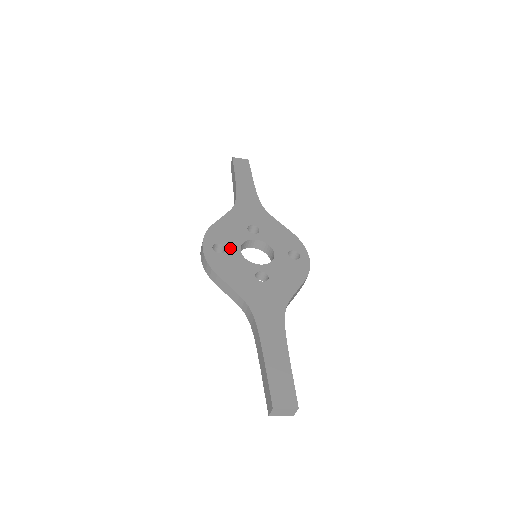
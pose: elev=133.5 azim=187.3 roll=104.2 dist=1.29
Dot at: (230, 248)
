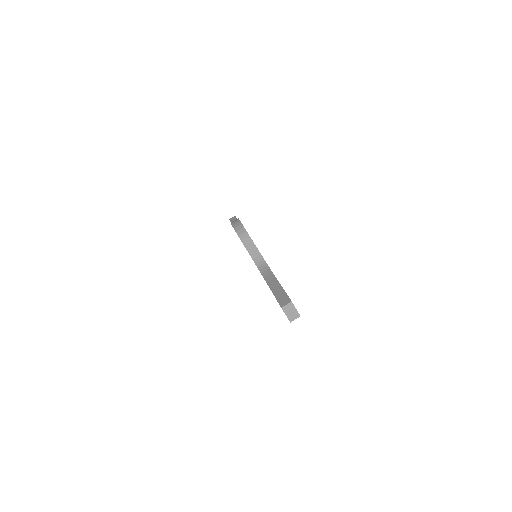
Dot at: occluded
